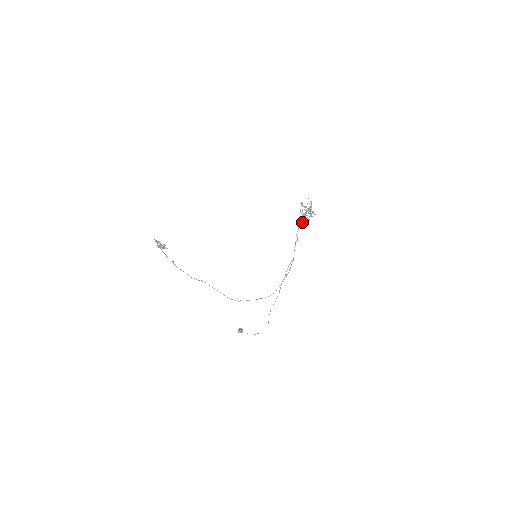
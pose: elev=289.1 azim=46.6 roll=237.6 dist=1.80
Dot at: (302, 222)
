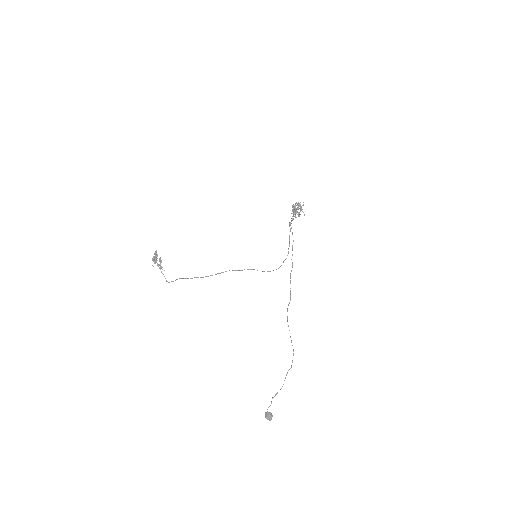
Dot at: (295, 216)
